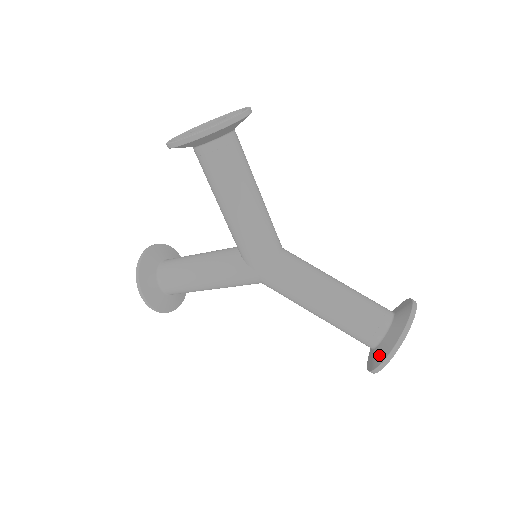
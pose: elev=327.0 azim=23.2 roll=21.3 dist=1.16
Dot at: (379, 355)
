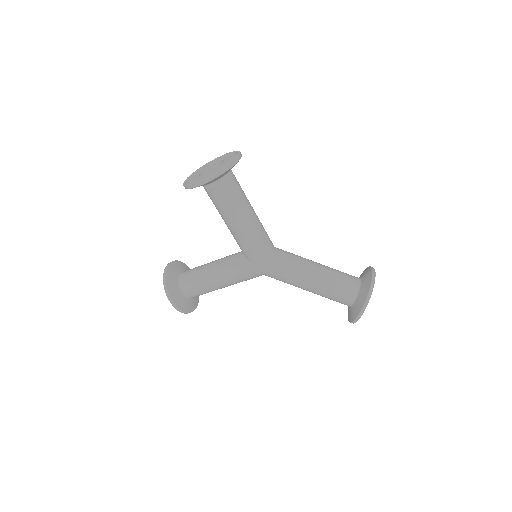
Dot at: (356, 309)
